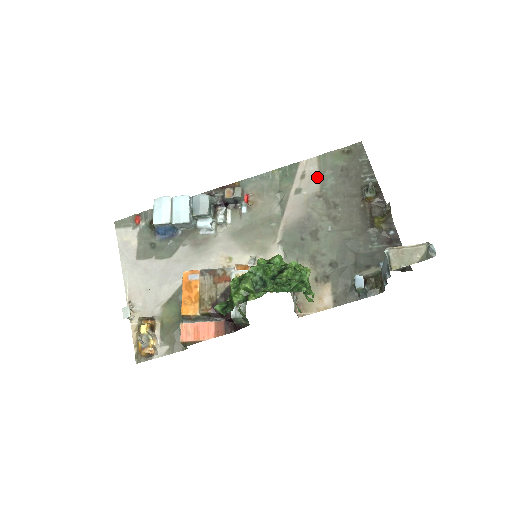
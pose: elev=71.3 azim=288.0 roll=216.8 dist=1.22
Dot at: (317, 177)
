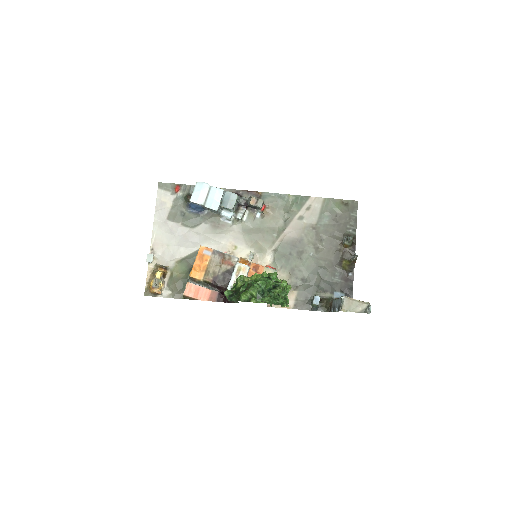
Dot at: (318, 213)
